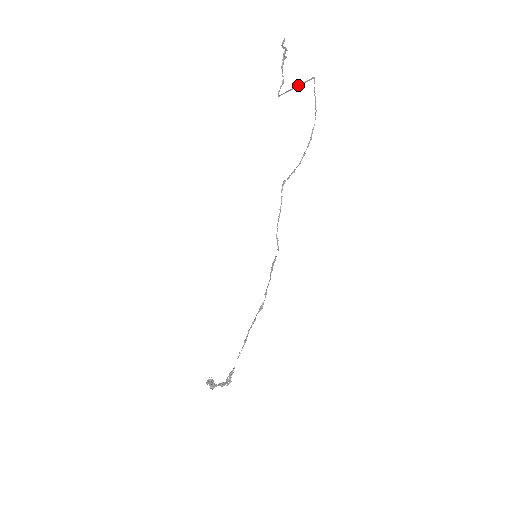
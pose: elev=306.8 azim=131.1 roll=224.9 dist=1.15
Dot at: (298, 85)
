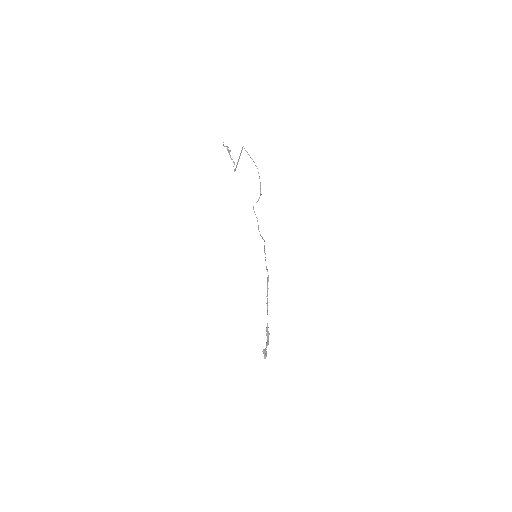
Dot at: (239, 157)
